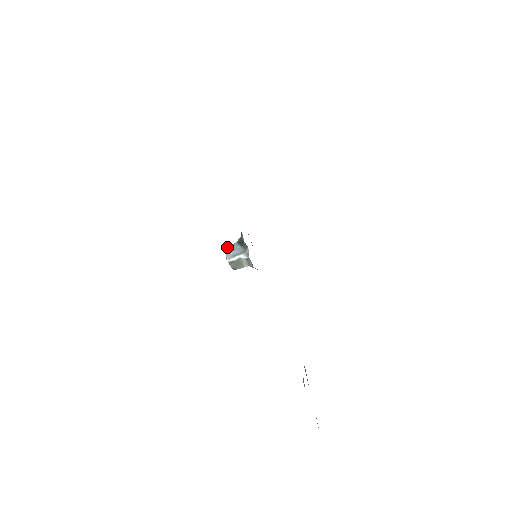
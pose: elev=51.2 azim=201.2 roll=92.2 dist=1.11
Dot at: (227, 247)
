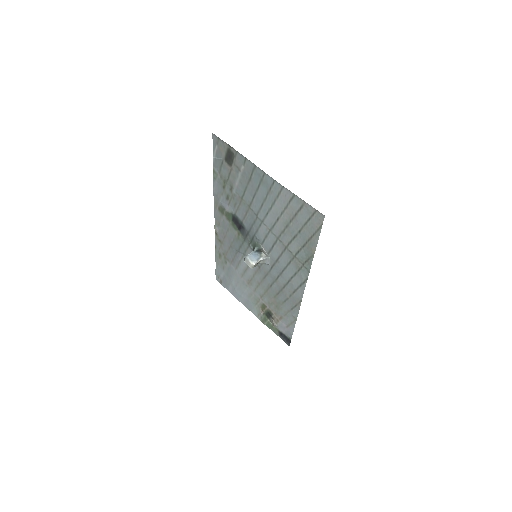
Dot at: (249, 256)
